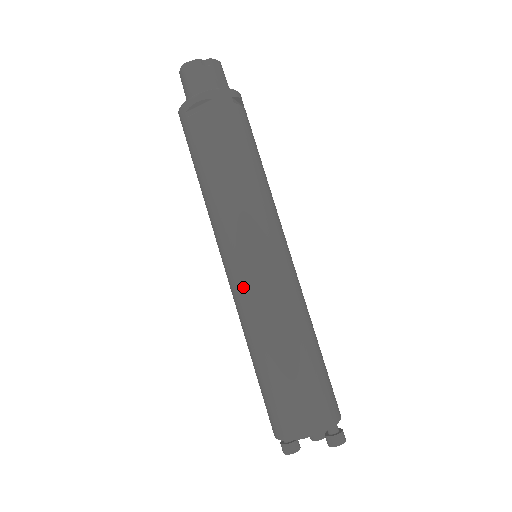
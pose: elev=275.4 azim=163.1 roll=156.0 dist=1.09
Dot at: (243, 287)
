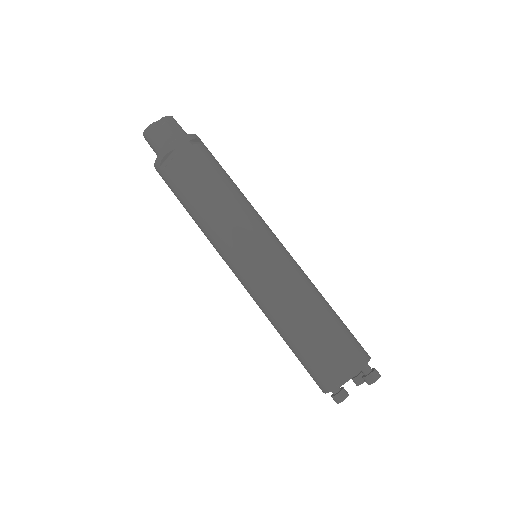
Dot at: (252, 285)
